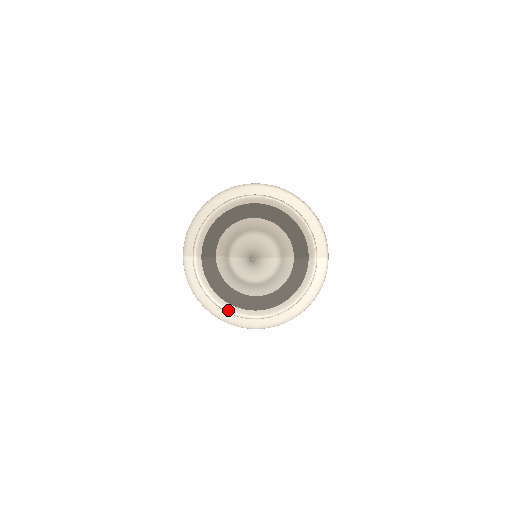
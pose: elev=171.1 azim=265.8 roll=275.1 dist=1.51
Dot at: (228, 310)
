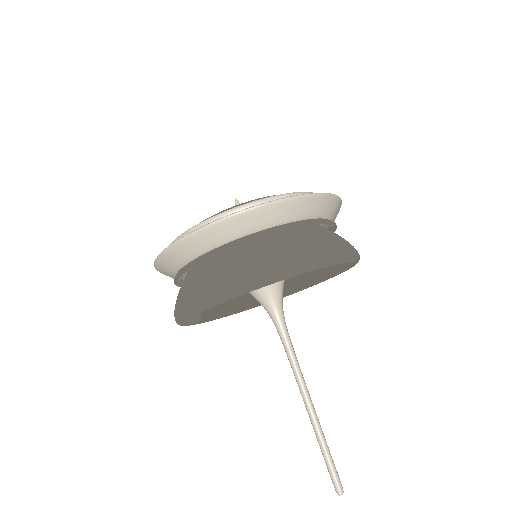
Dot at: (182, 235)
